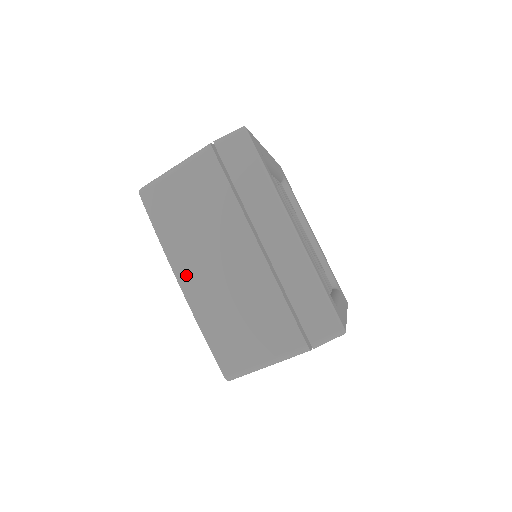
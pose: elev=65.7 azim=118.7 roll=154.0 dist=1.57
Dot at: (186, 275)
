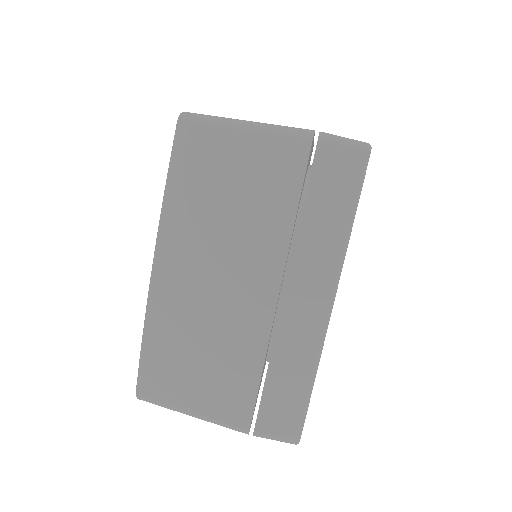
Dot at: (169, 262)
